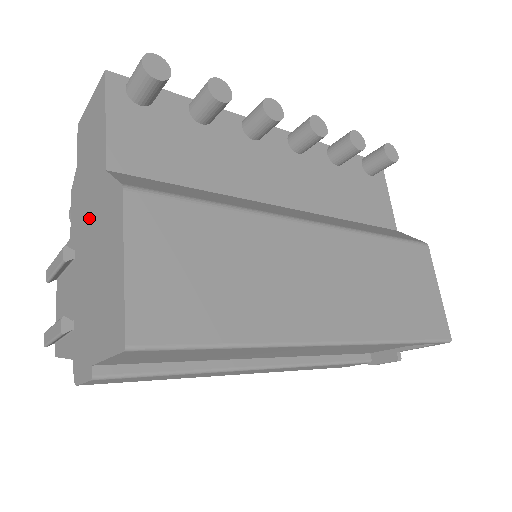
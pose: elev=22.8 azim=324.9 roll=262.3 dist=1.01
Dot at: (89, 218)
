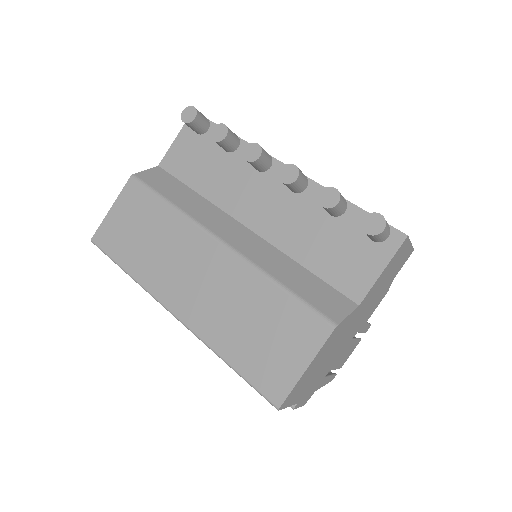
Dot at: occluded
